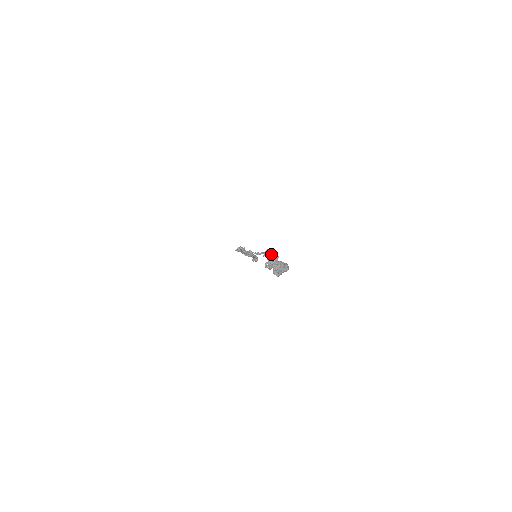
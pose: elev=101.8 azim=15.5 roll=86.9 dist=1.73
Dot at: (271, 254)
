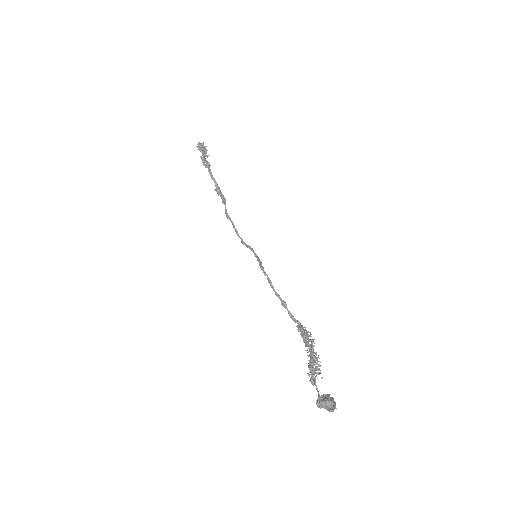
Dot at: (315, 353)
